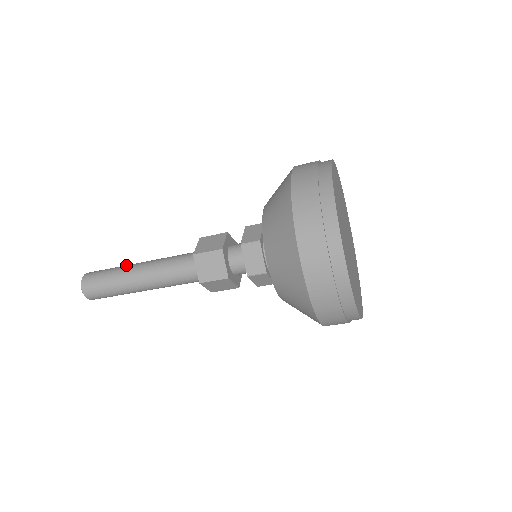
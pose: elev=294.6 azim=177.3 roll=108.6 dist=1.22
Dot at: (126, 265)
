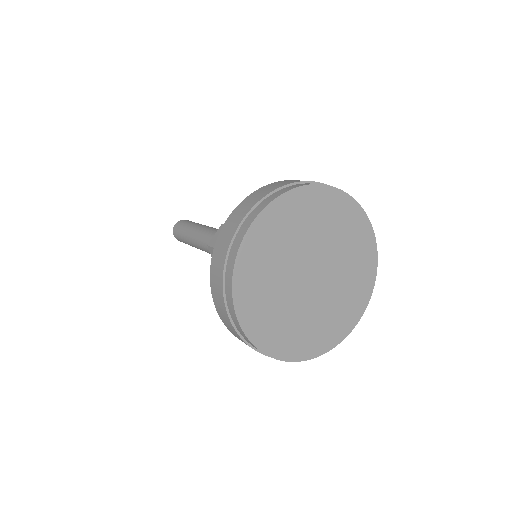
Dot at: occluded
